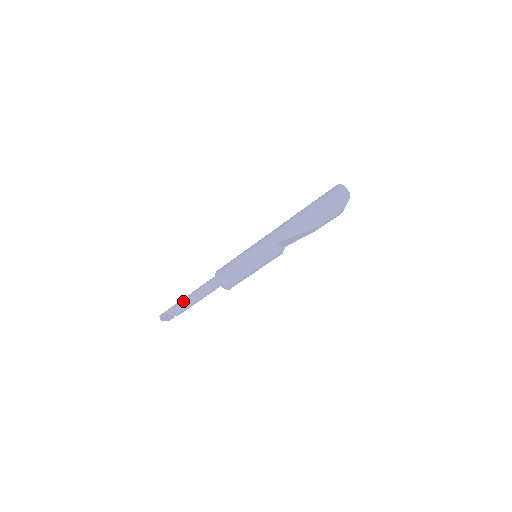
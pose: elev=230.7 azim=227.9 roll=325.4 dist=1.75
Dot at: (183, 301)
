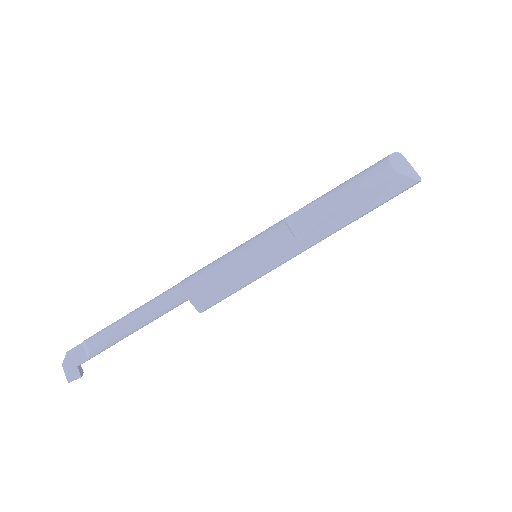
Dot at: occluded
